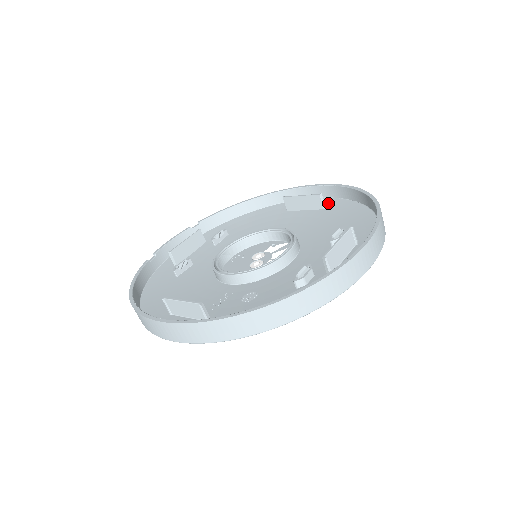
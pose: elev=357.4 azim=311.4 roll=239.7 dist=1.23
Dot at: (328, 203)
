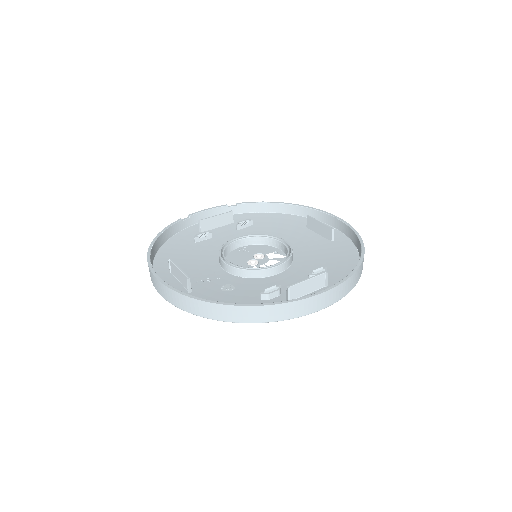
Dot at: (338, 238)
